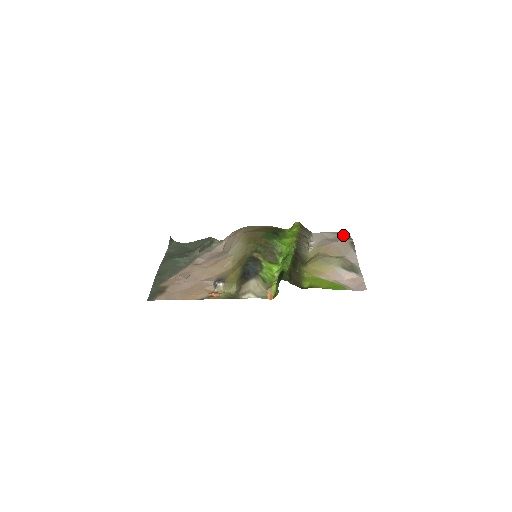
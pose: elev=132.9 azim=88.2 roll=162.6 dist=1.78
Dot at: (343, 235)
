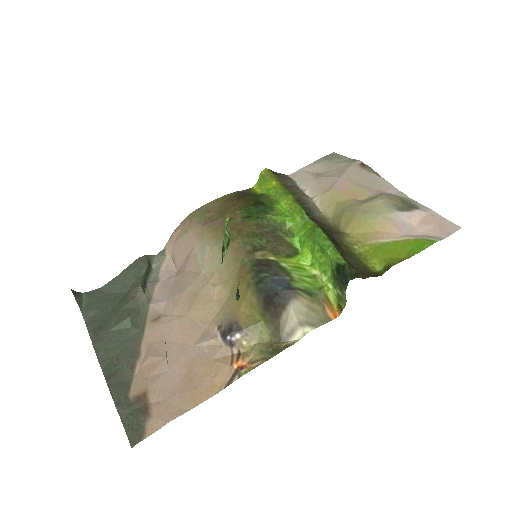
Dot at: (334, 159)
